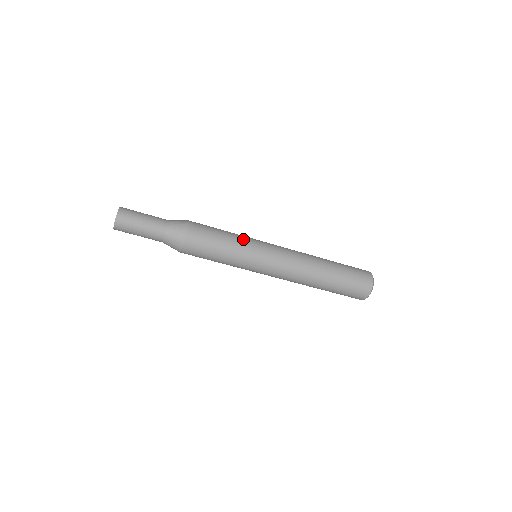
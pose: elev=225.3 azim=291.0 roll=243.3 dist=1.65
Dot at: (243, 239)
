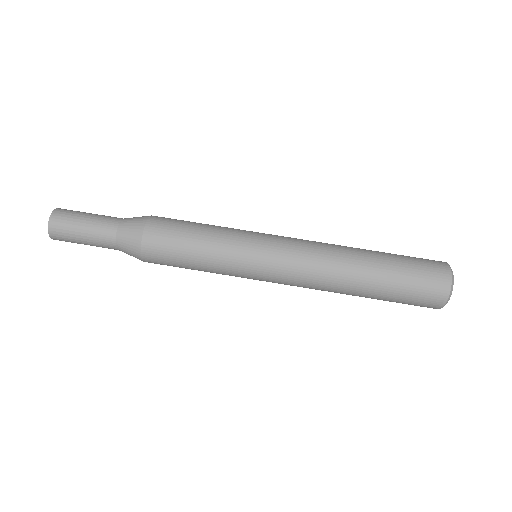
Dot at: occluded
